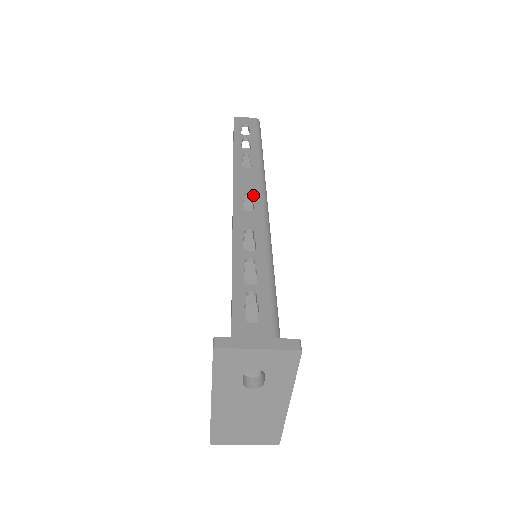
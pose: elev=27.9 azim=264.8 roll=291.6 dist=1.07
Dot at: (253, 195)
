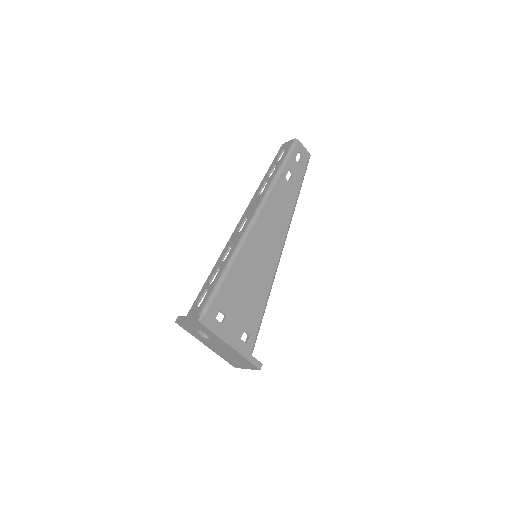
Dot at: (248, 218)
